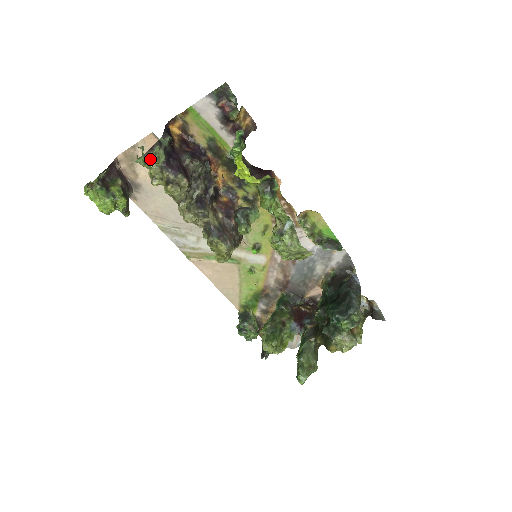
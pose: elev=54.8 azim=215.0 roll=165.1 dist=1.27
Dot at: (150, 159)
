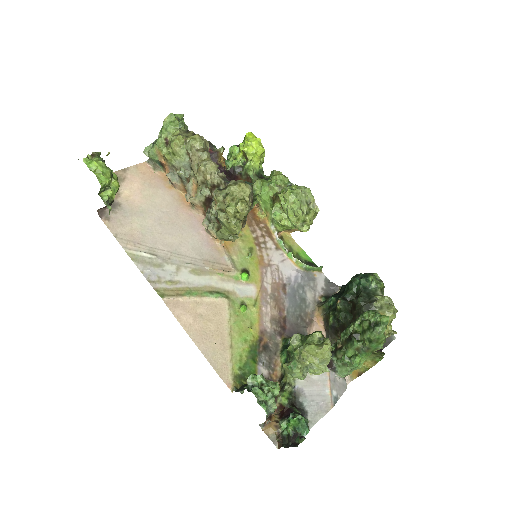
Dot at: (183, 116)
